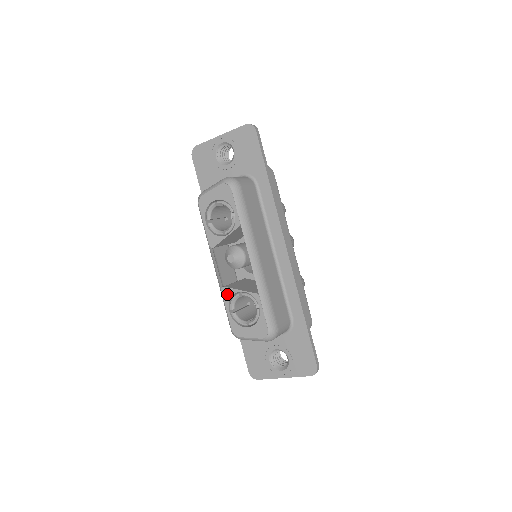
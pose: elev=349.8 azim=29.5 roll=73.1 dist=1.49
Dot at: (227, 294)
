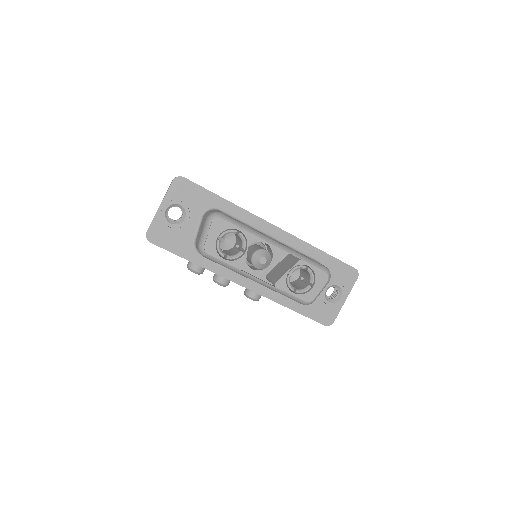
Dot at: (282, 284)
